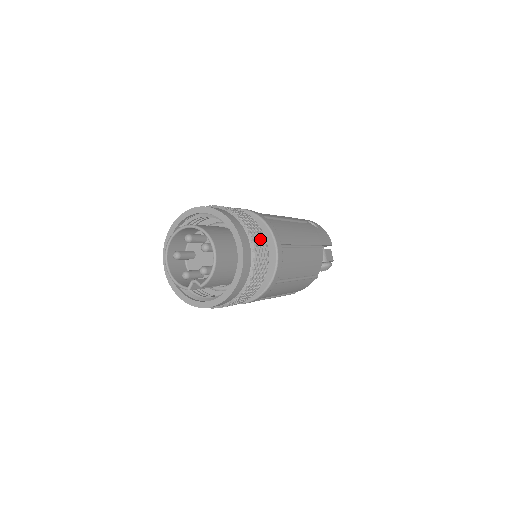
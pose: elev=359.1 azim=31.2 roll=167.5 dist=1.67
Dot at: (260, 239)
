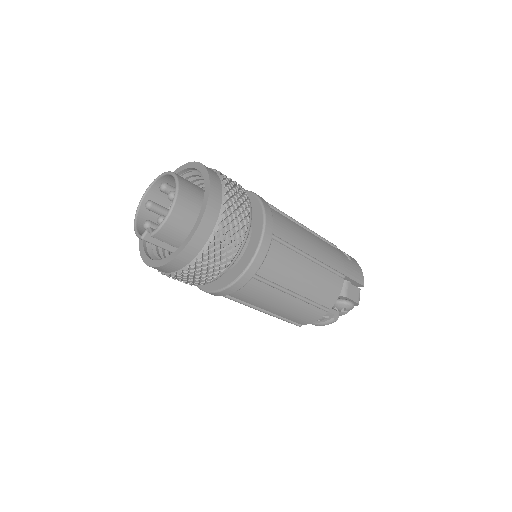
Dot at: (240, 209)
